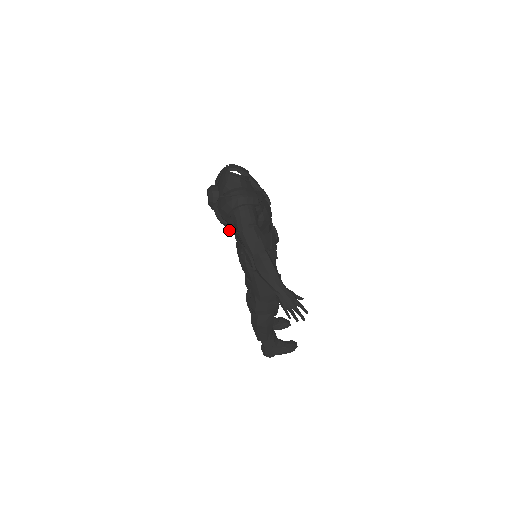
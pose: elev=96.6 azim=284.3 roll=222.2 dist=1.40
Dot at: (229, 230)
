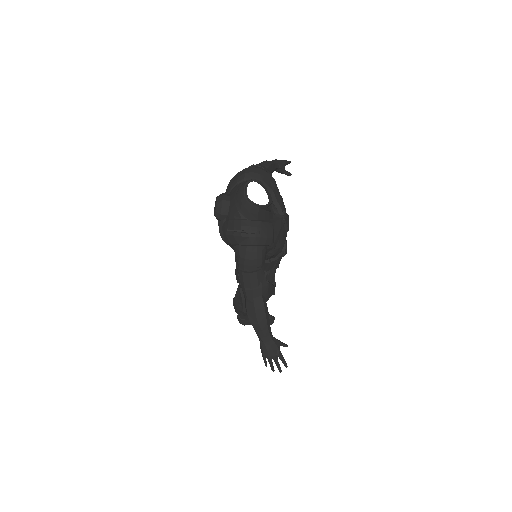
Dot at: occluded
